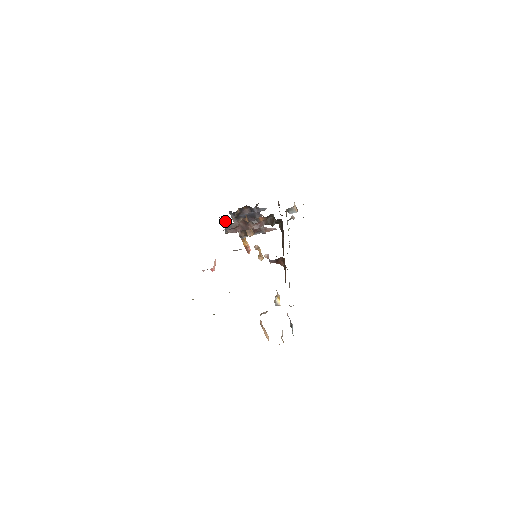
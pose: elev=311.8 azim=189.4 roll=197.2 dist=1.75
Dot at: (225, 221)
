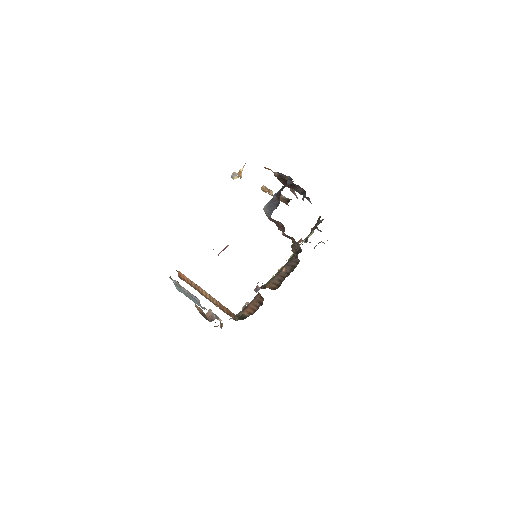
Dot at: (277, 199)
